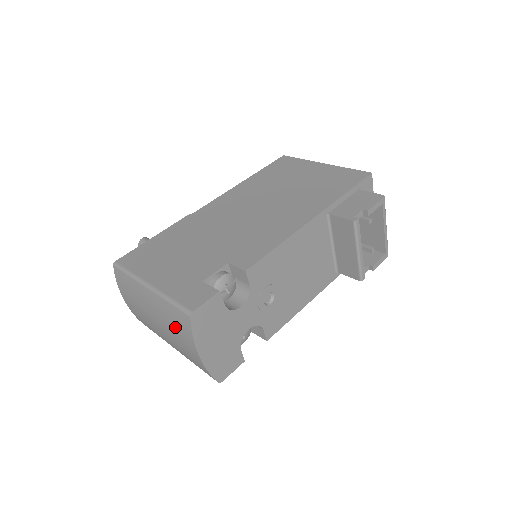
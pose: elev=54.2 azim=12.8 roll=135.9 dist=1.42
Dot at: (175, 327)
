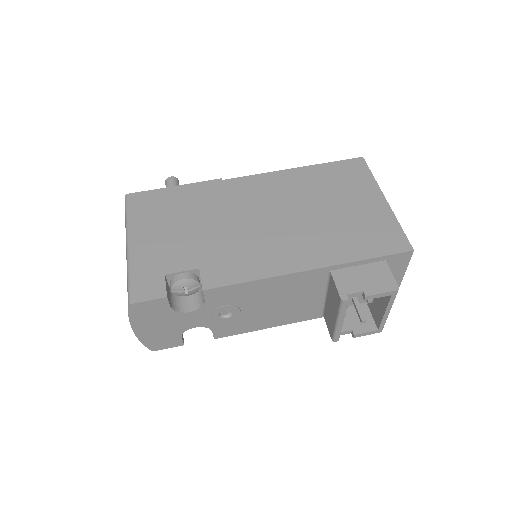
Dot at: occluded
